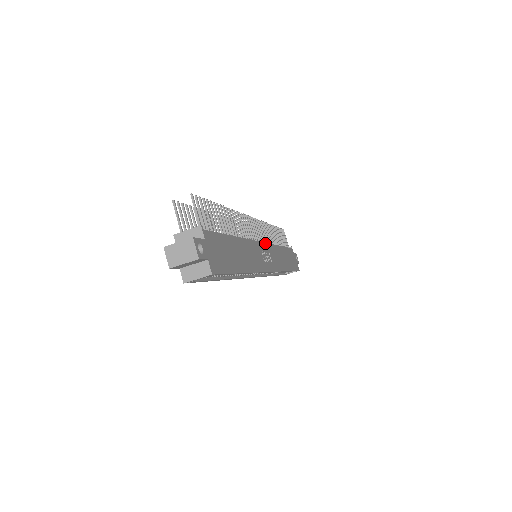
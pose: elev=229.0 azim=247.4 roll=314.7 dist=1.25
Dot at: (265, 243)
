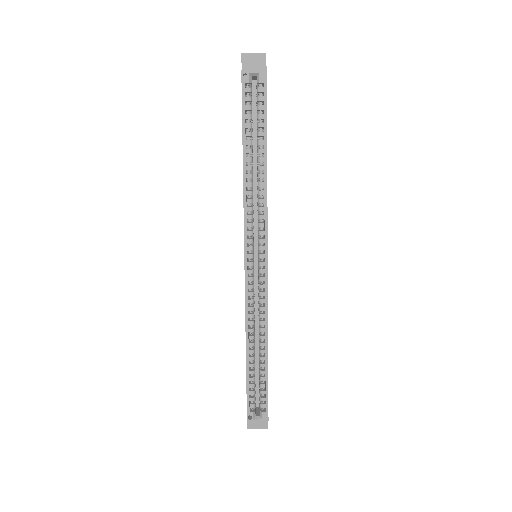
Dot at: occluded
